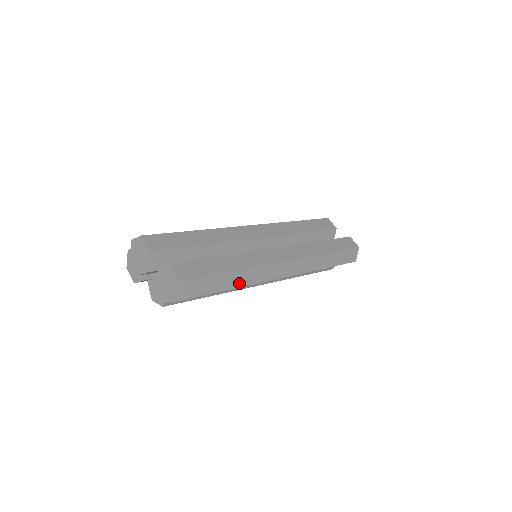
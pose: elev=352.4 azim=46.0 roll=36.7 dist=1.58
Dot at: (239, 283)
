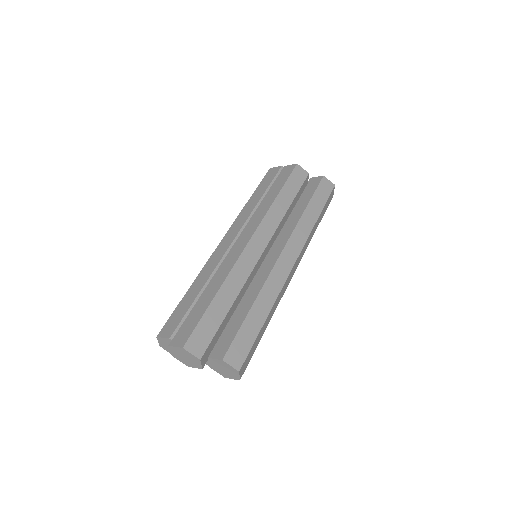
Dot at: (270, 318)
